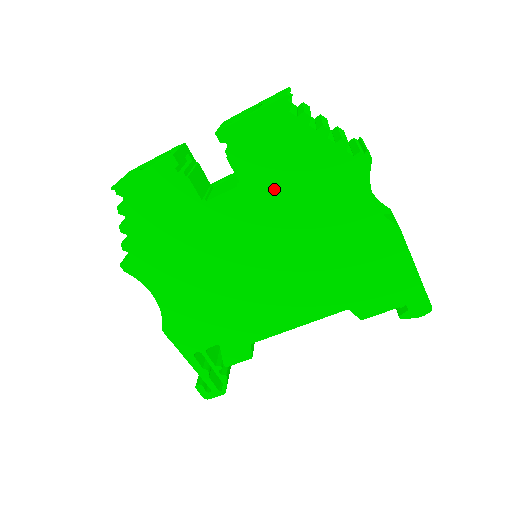
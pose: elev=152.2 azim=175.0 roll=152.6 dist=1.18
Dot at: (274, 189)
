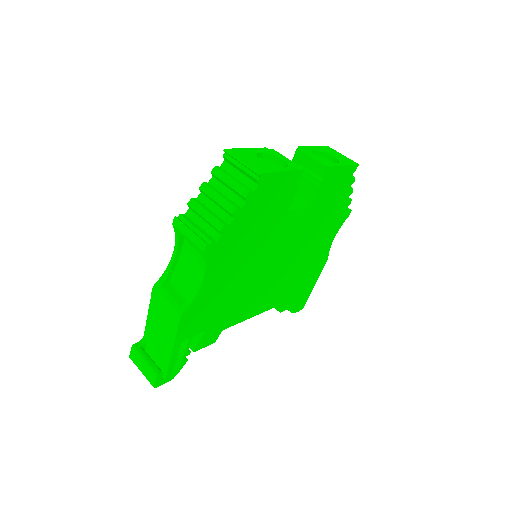
Dot at: (316, 216)
